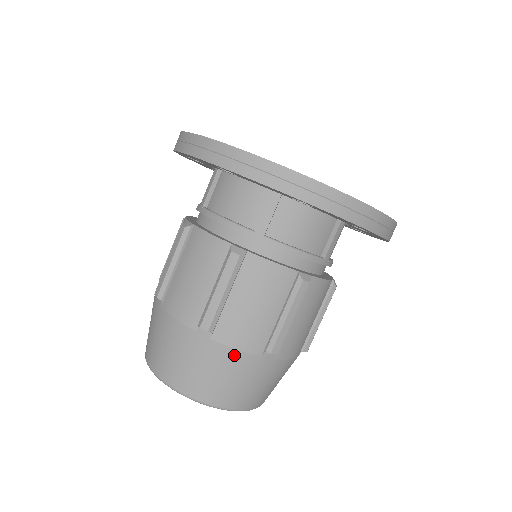
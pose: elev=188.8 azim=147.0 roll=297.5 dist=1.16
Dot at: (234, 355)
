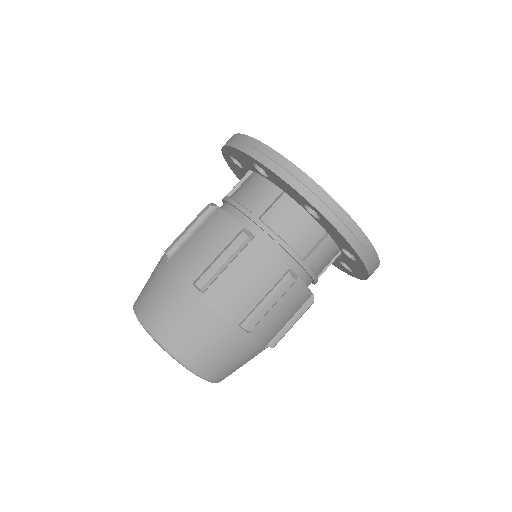
Dot at: (252, 349)
